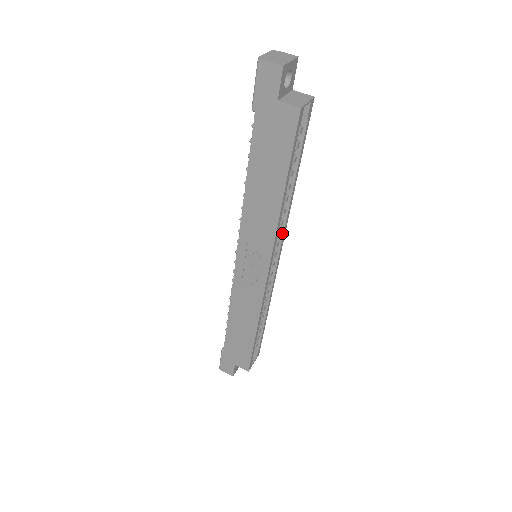
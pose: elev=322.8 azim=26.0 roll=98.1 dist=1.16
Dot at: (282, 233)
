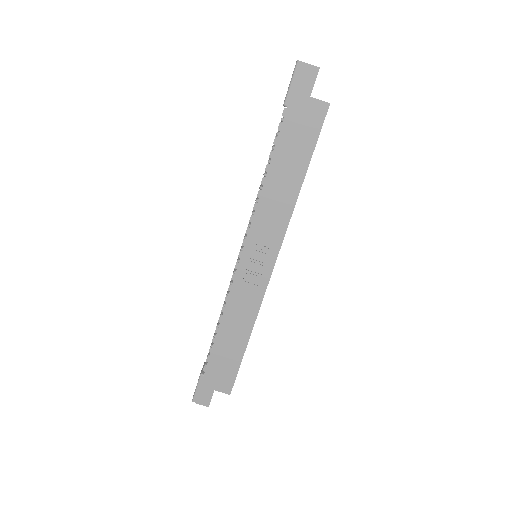
Dot at: occluded
